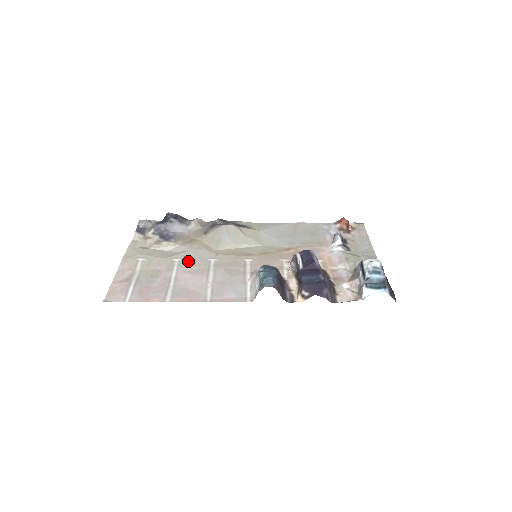
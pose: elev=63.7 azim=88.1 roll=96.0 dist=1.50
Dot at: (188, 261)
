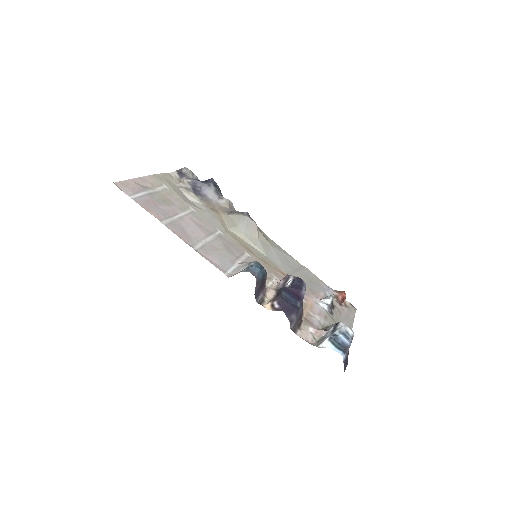
Dot at: (200, 216)
